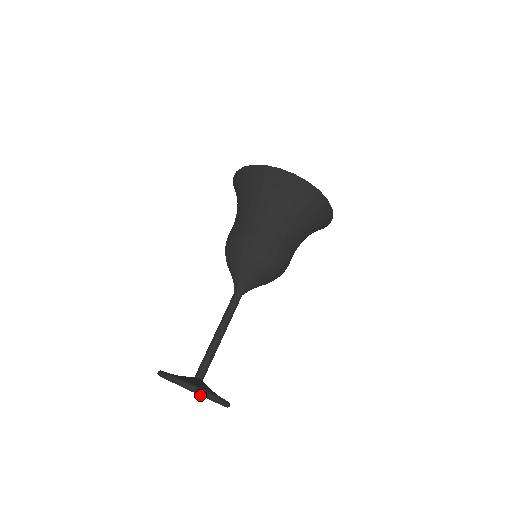
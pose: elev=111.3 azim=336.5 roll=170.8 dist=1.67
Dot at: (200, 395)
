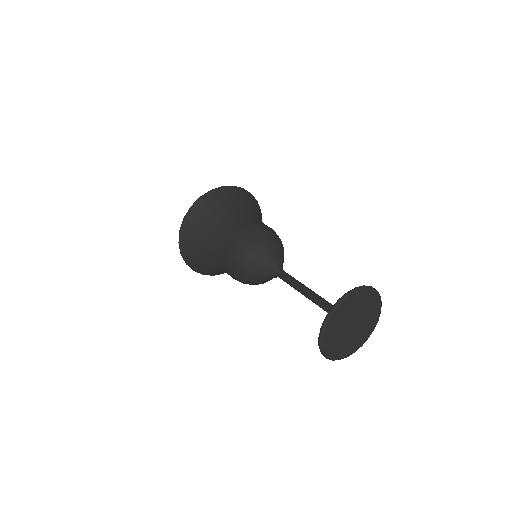
Dot at: (361, 336)
